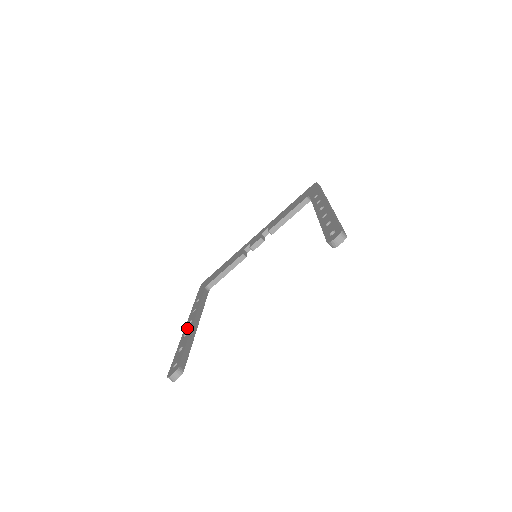
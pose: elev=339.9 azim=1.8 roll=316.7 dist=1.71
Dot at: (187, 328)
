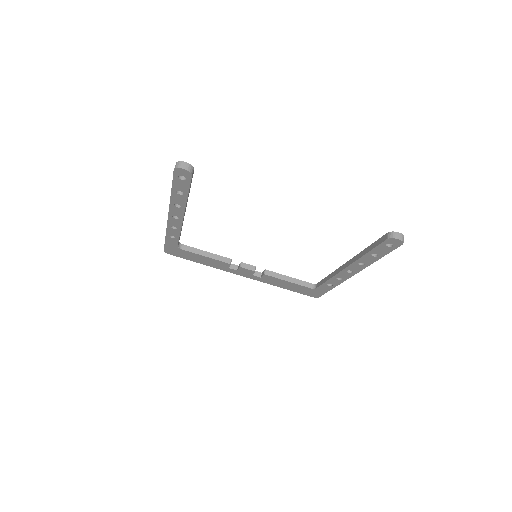
Dot at: occluded
